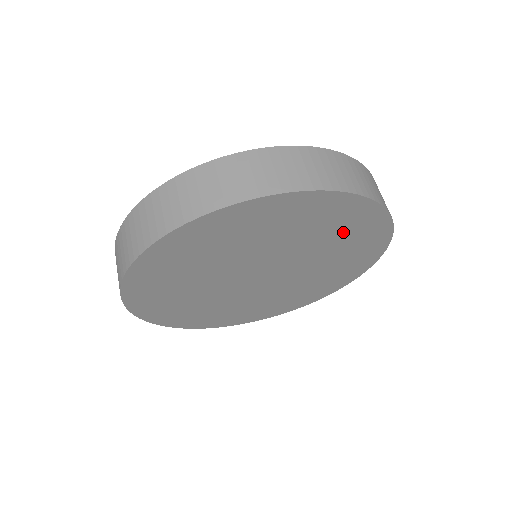
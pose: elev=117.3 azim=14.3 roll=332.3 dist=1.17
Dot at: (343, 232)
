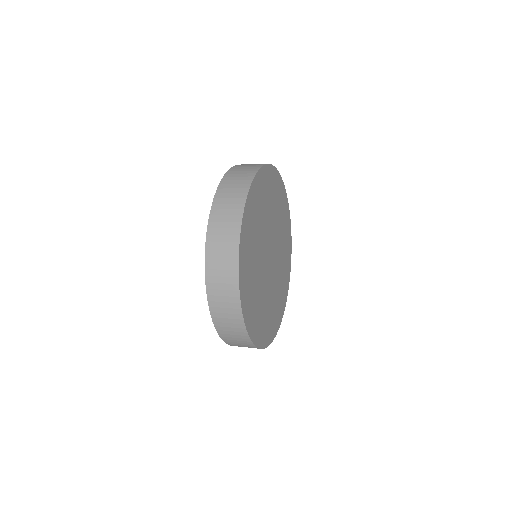
Dot at: (285, 239)
